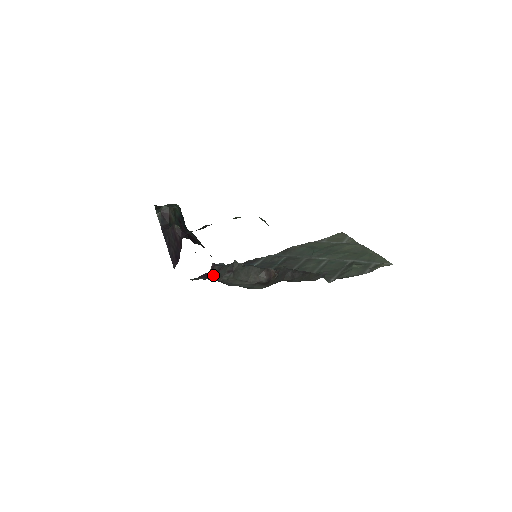
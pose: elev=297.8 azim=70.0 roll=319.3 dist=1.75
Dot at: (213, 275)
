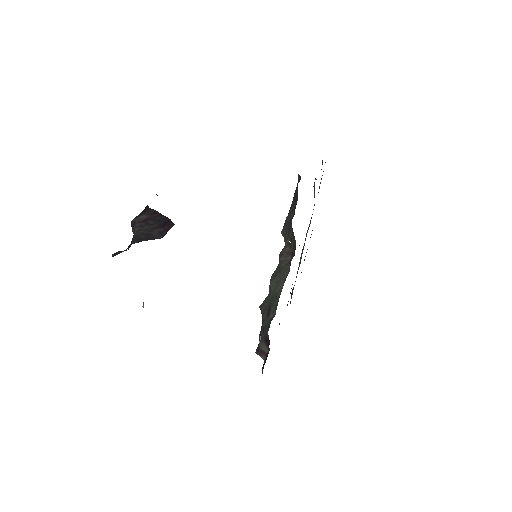
Dot at: (268, 351)
